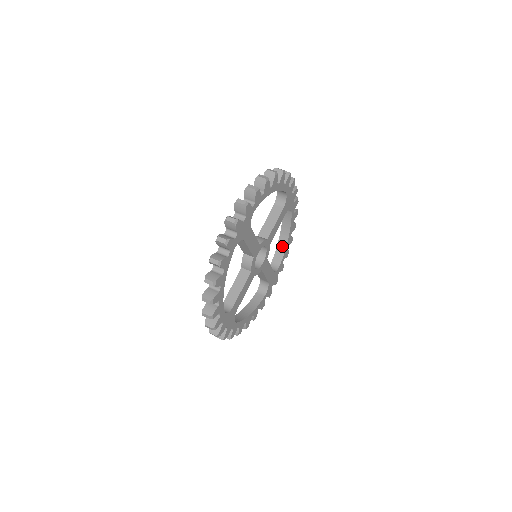
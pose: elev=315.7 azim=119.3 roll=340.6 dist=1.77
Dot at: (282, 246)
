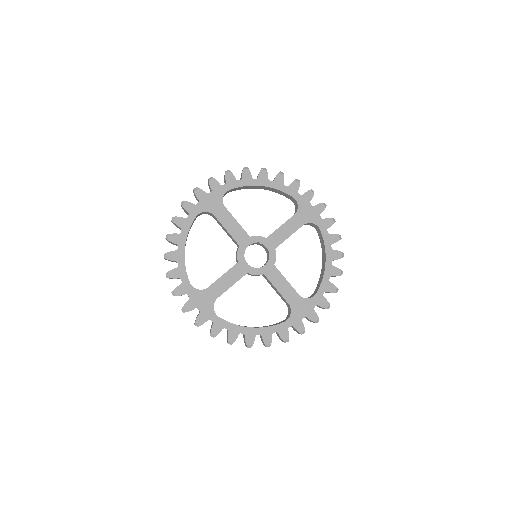
Dot at: (322, 275)
